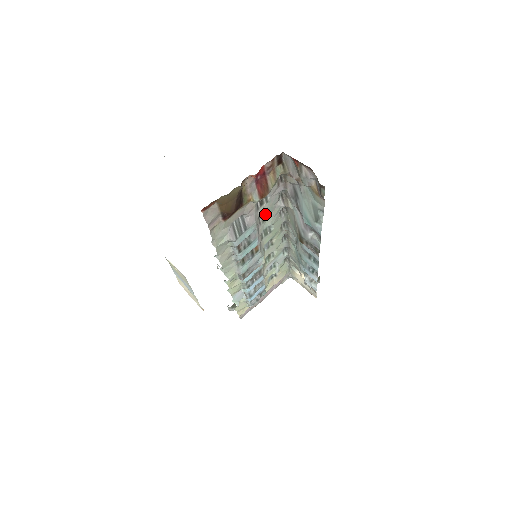
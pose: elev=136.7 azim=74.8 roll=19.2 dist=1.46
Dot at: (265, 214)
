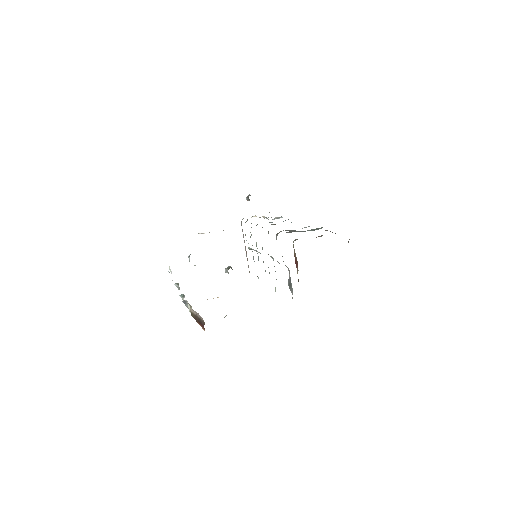
Dot at: occluded
